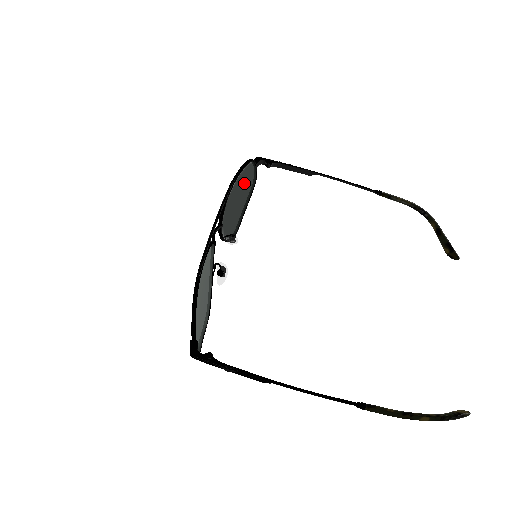
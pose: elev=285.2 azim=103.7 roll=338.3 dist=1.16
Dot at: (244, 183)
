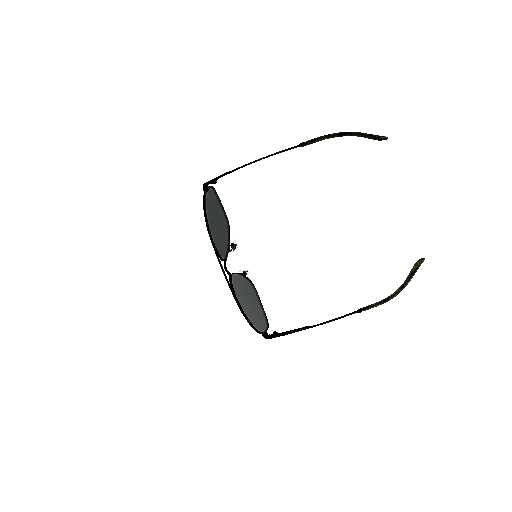
Dot at: (210, 207)
